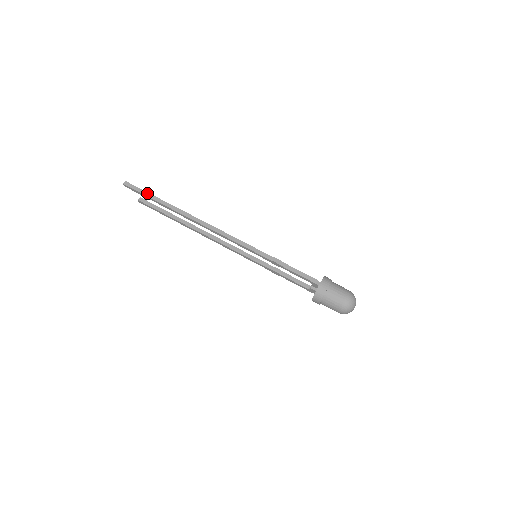
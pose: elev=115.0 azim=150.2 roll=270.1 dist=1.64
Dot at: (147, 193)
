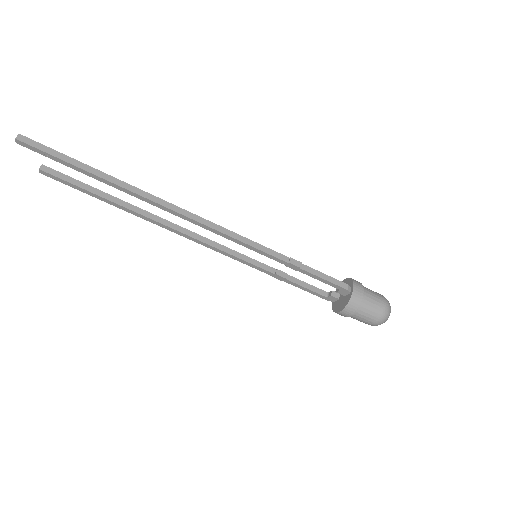
Dot at: (67, 157)
